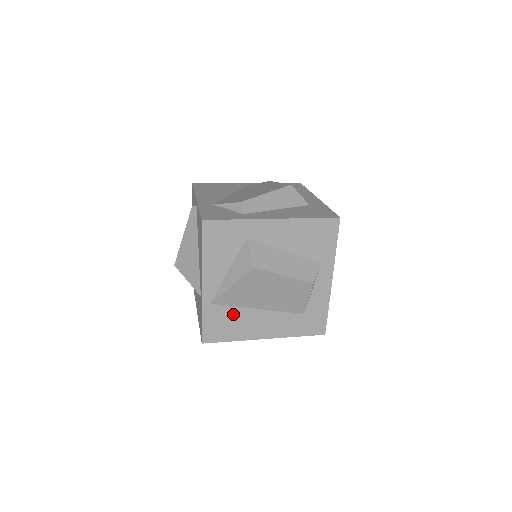
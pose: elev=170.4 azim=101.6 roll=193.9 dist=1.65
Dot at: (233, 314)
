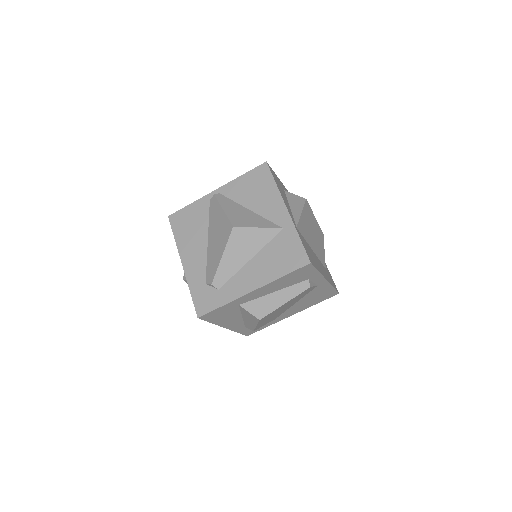
Dot at: (307, 246)
